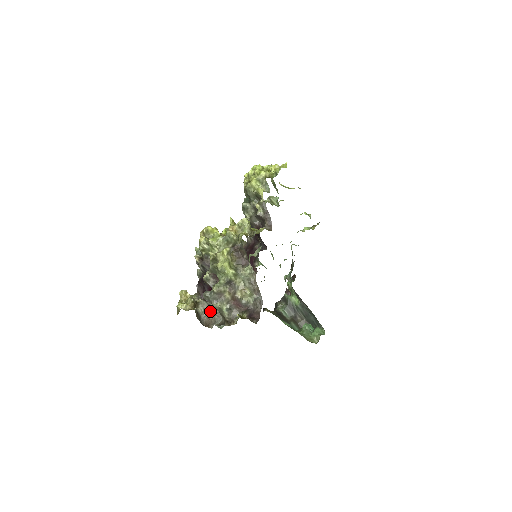
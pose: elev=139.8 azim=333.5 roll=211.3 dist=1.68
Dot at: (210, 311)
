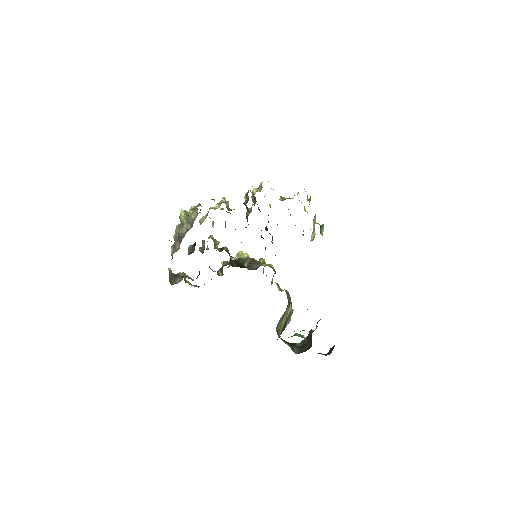
Dot at: (184, 277)
